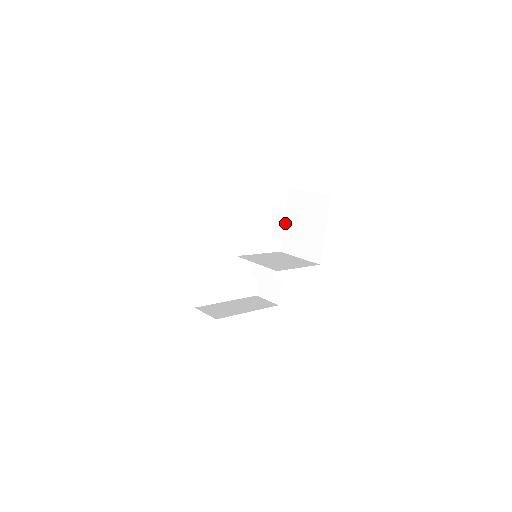
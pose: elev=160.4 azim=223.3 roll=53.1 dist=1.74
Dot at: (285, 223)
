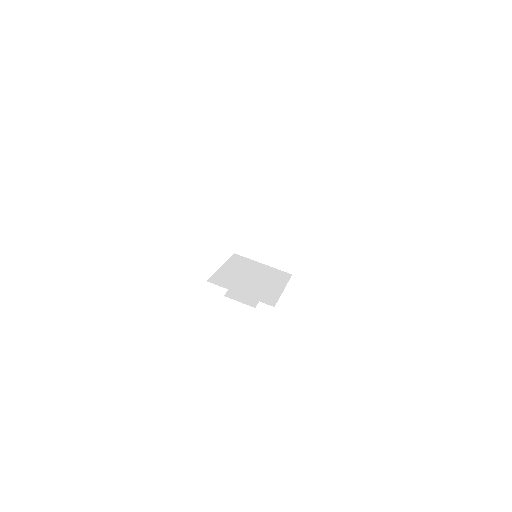
Dot at: occluded
